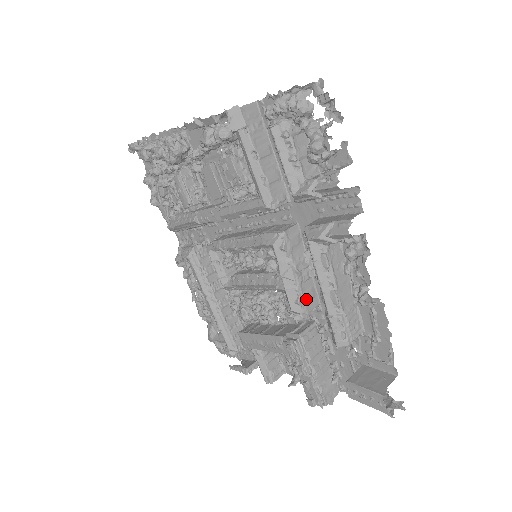
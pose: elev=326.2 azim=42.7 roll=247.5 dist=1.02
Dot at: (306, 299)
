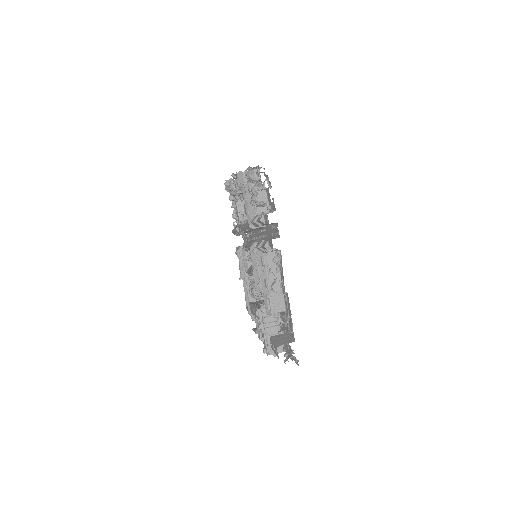
Dot at: occluded
